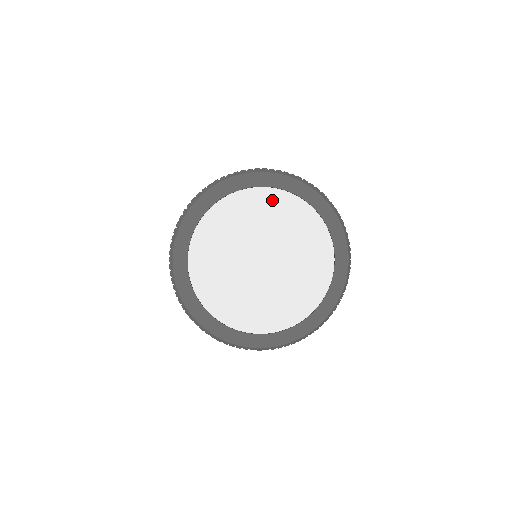
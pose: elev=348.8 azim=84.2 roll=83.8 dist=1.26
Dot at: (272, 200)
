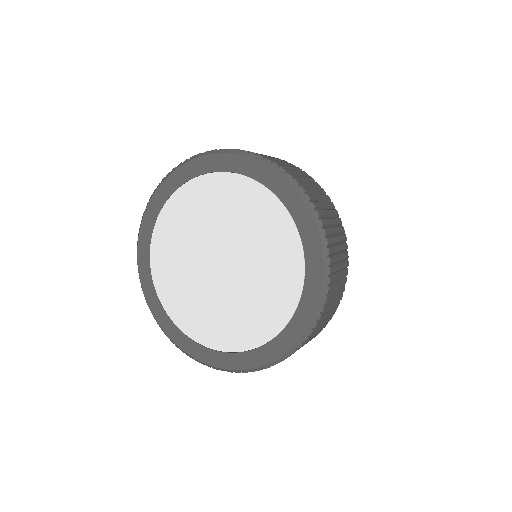
Dot at: (203, 190)
